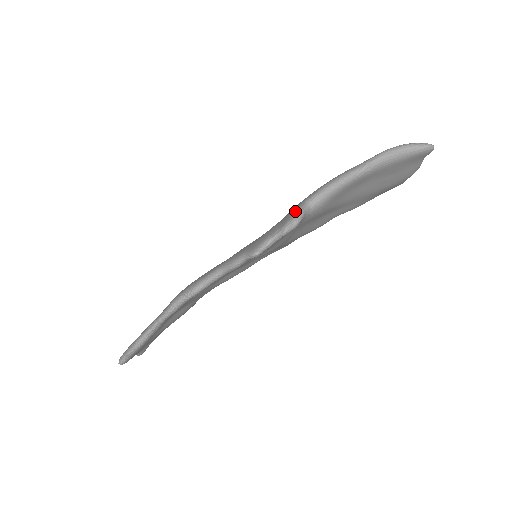
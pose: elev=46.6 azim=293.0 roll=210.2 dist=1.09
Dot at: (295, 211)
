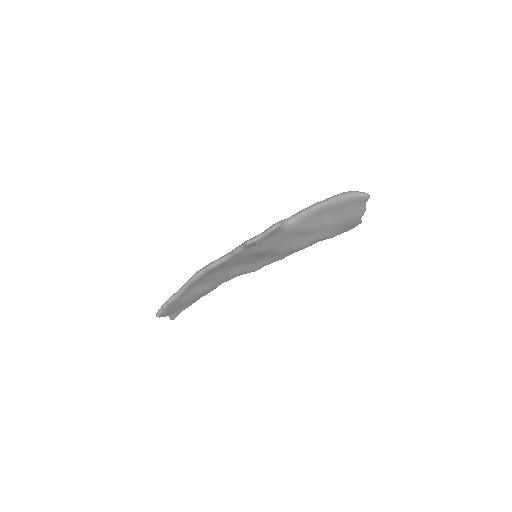
Dot at: (277, 222)
